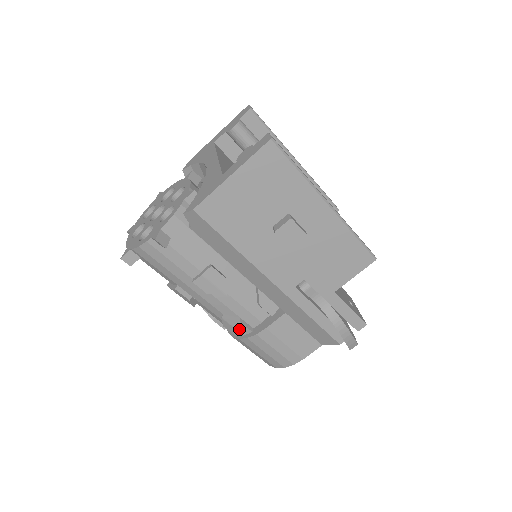
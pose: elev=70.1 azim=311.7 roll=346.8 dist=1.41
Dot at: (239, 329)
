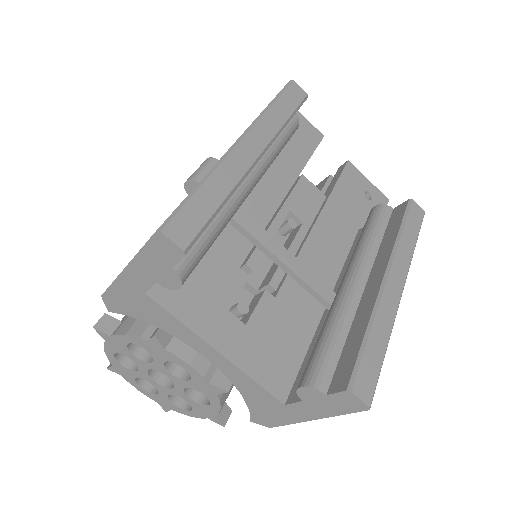
Dot at: occluded
